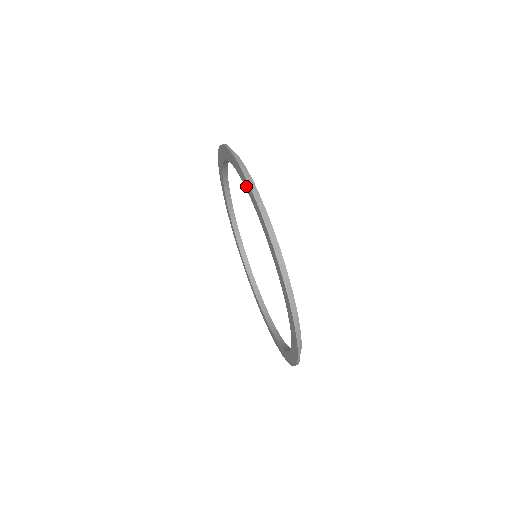
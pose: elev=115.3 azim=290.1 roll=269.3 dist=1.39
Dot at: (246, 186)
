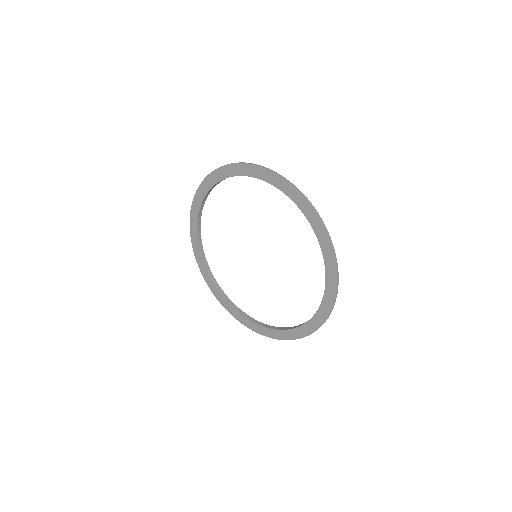
Dot at: (241, 172)
